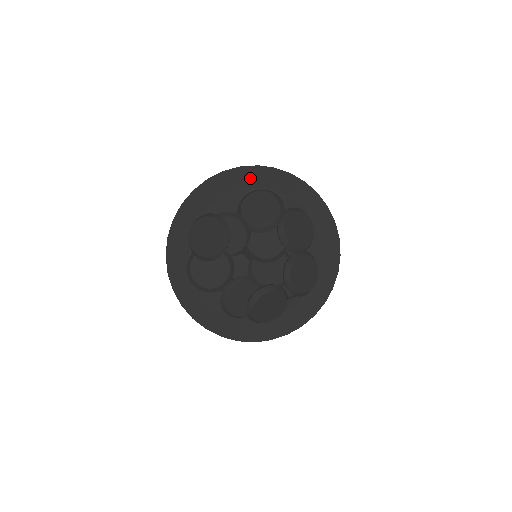
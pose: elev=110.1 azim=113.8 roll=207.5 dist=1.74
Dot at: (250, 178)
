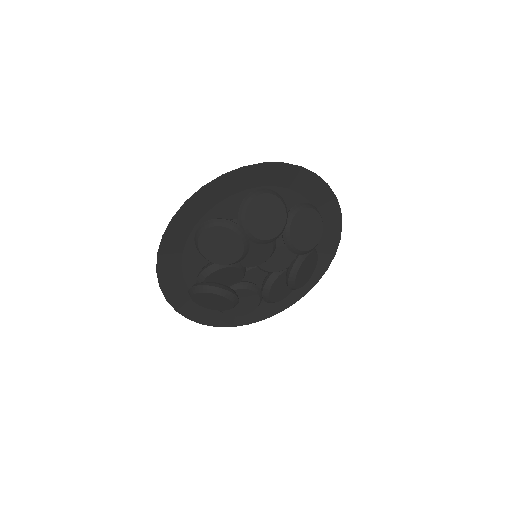
Dot at: (180, 231)
